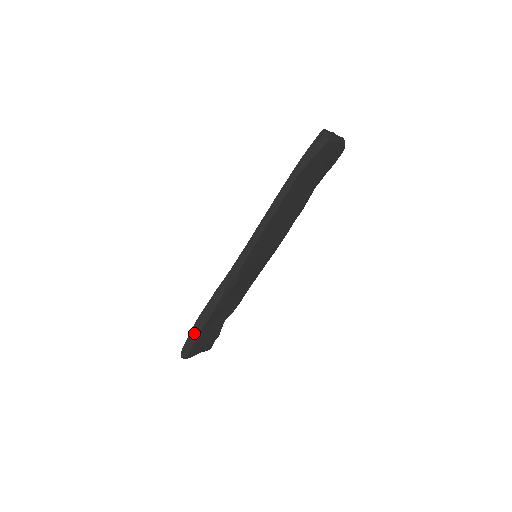
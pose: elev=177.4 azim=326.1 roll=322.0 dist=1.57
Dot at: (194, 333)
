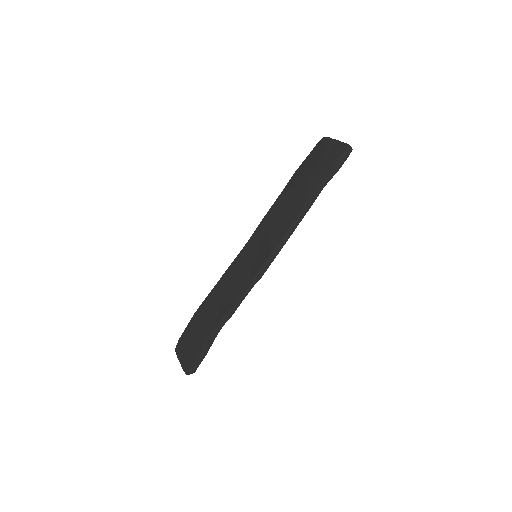
Dot at: (206, 348)
